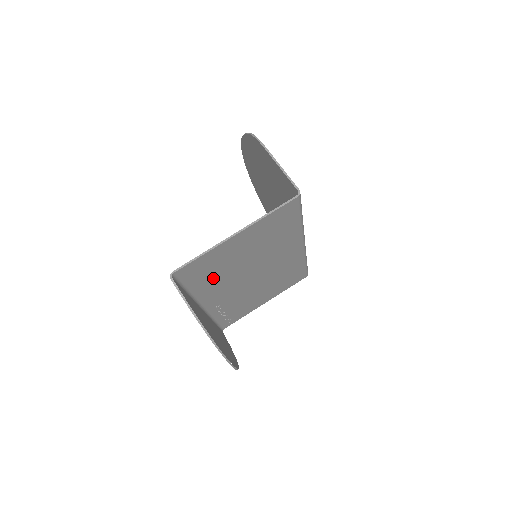
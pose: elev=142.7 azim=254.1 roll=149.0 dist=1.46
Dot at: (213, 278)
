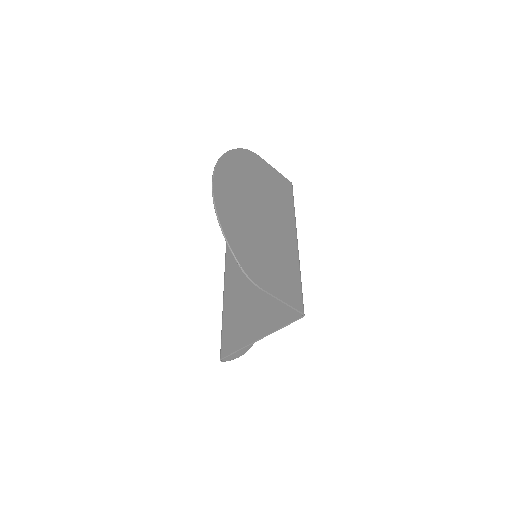
Dot at: (237, 313)
